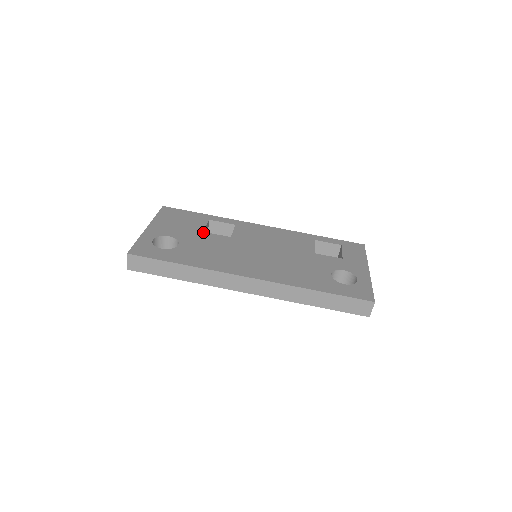
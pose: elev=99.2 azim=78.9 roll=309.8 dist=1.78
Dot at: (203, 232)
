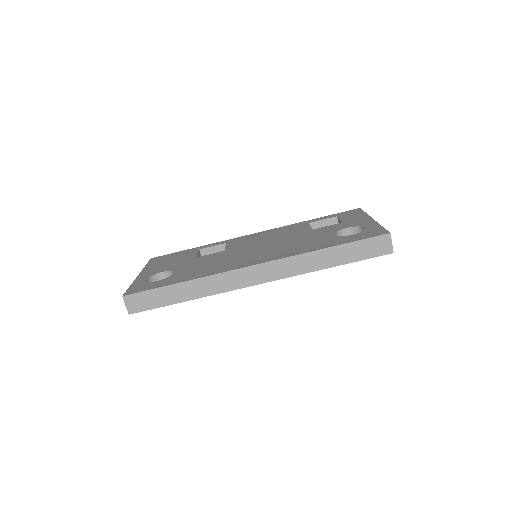
Dot at: (195, 258)
